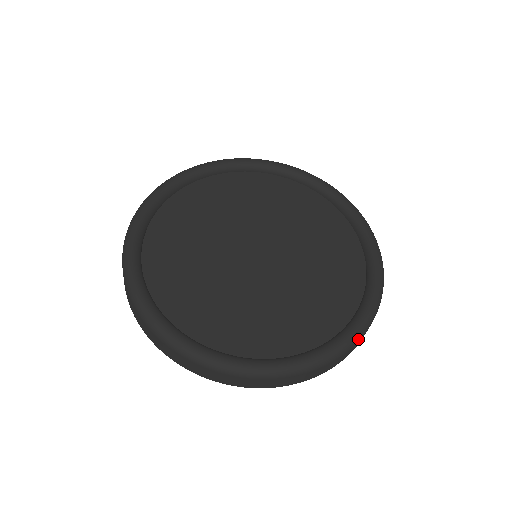
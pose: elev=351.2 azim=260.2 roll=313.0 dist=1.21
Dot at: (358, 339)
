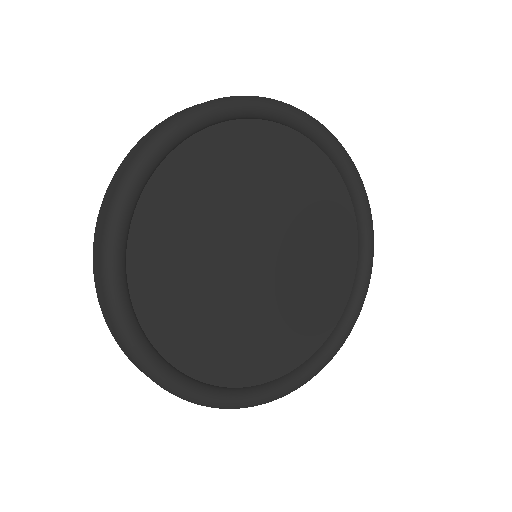
Dot at: occluded
